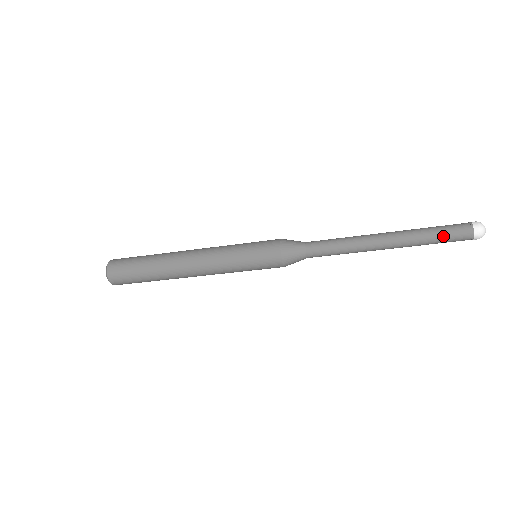
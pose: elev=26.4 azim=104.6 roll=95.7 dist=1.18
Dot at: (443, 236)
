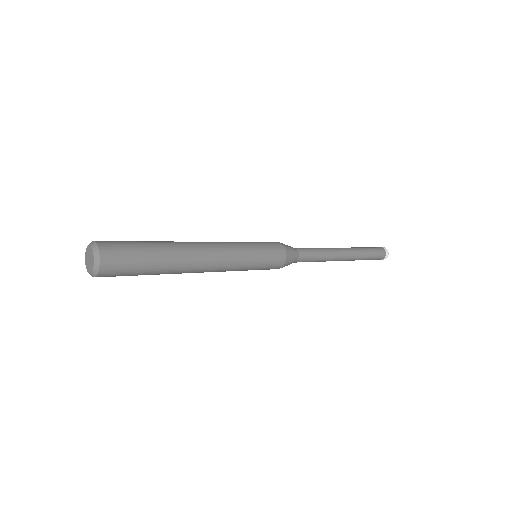
Dot at: occluded
